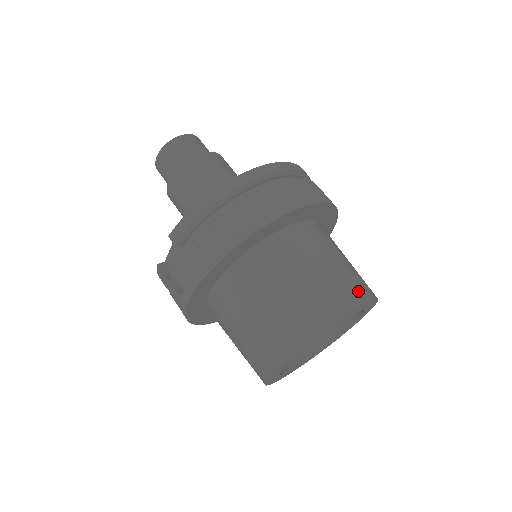
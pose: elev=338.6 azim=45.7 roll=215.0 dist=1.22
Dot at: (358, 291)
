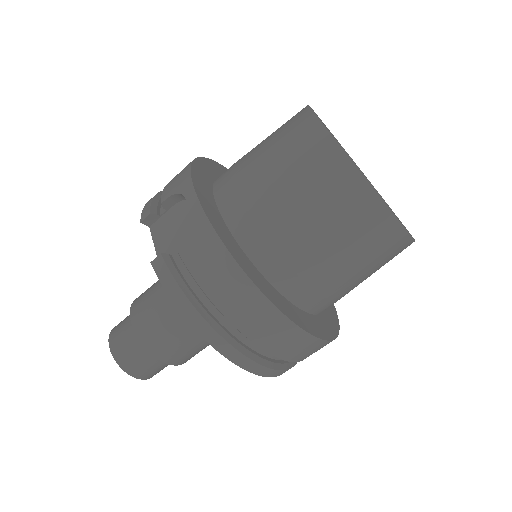
Dot at: occluded
